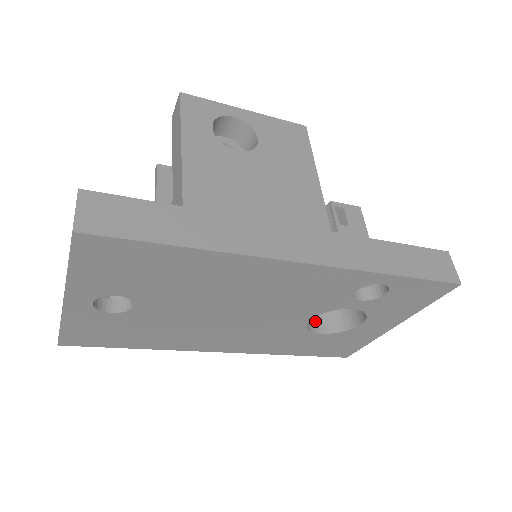
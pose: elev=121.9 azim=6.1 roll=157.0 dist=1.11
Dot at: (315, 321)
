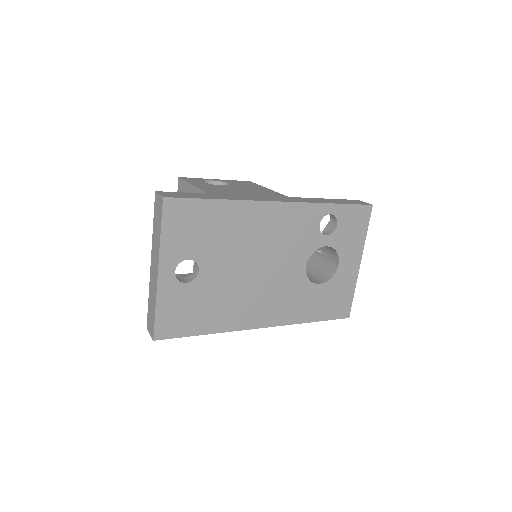
Dot at: (311, 280)
